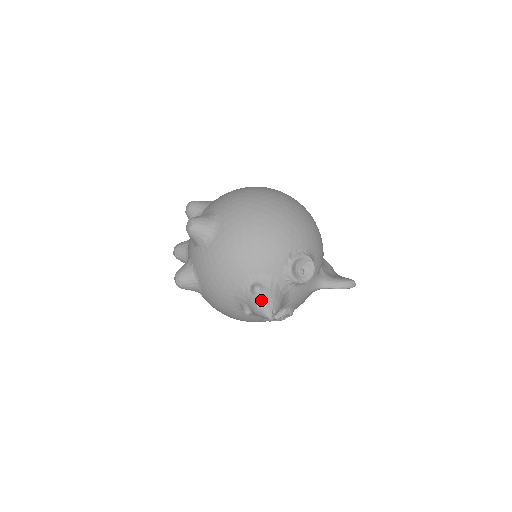
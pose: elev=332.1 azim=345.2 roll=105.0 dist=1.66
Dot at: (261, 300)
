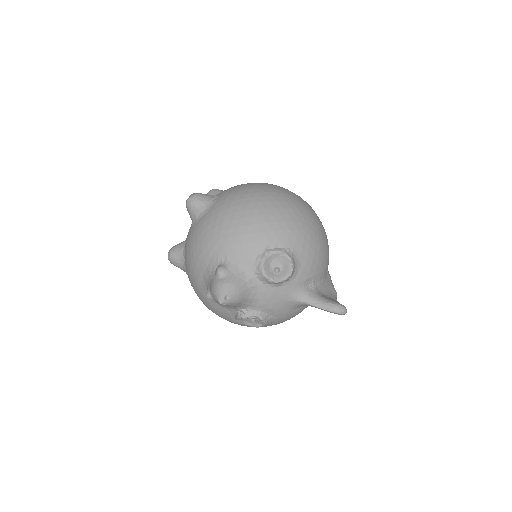
Dot at: (219, 282)
